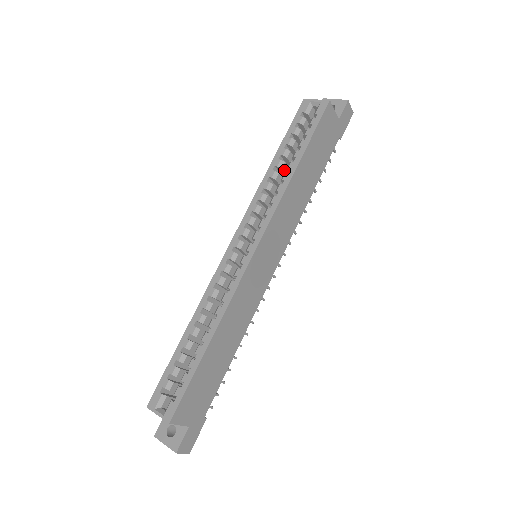
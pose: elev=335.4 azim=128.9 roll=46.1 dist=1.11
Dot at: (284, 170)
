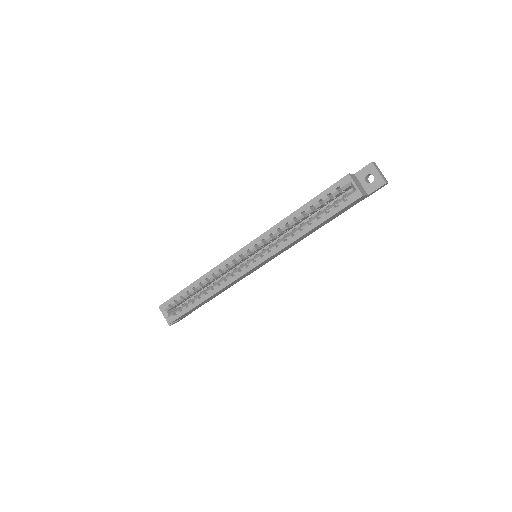
Dot at: (302, 219)
